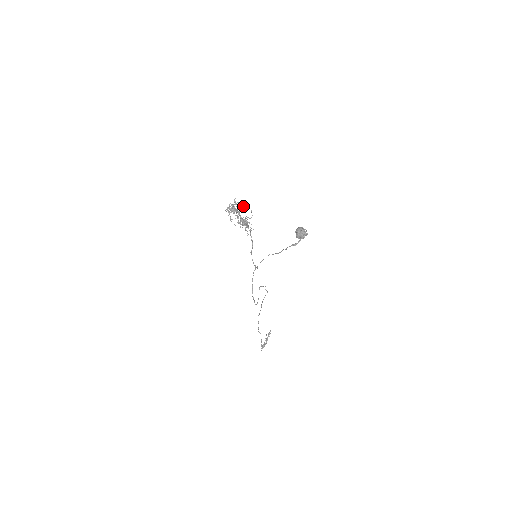
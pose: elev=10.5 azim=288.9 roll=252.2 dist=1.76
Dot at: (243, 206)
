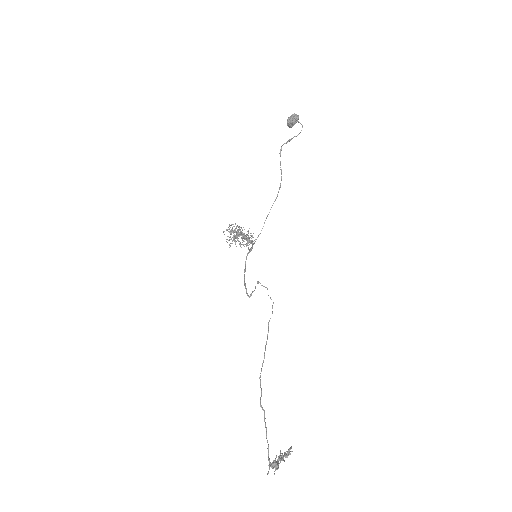
Dot at: occluded
